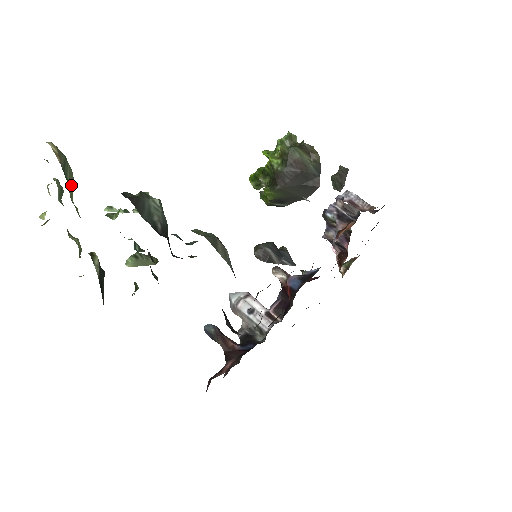
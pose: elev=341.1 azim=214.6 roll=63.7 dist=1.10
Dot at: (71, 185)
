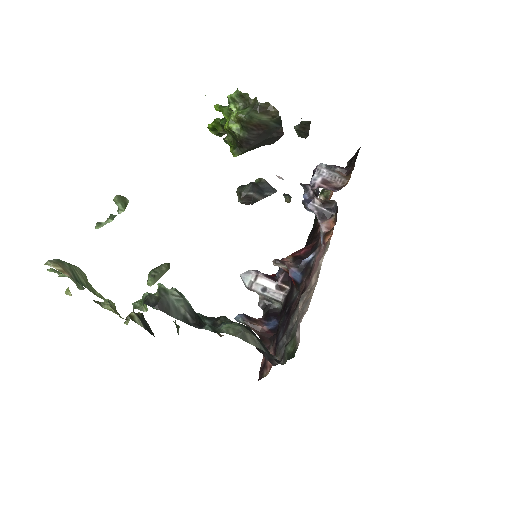
Dot at: (86, 281)
